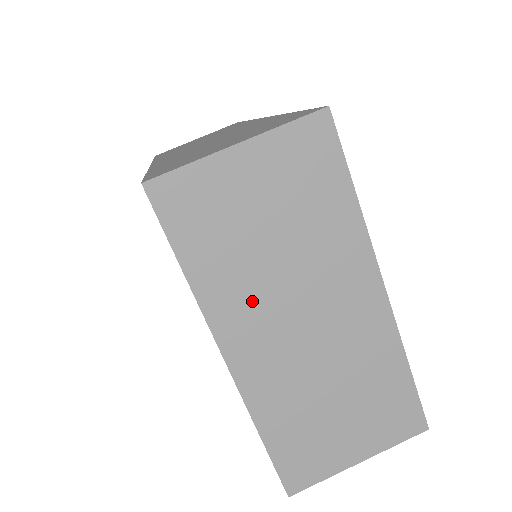
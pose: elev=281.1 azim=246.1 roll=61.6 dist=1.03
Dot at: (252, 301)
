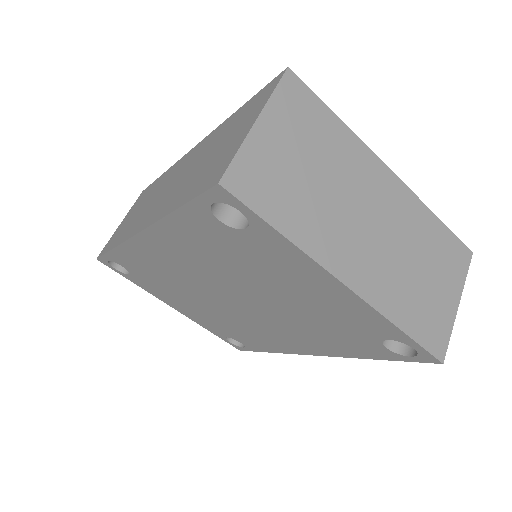
Dot at: (333, 229)
